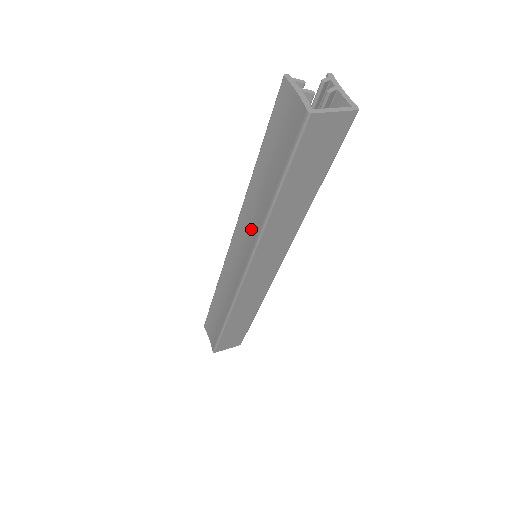
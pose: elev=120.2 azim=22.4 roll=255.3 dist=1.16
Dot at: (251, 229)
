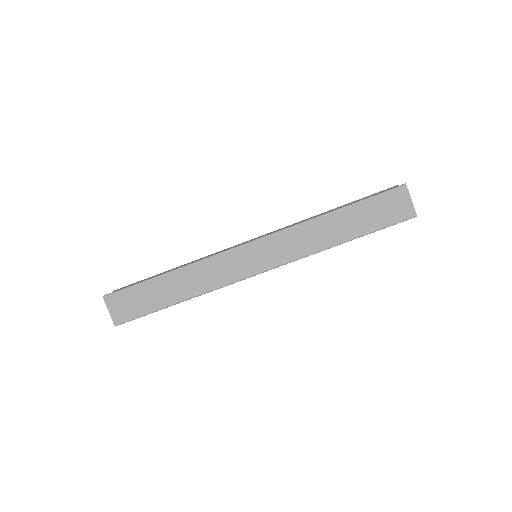
Dot at: occluded
